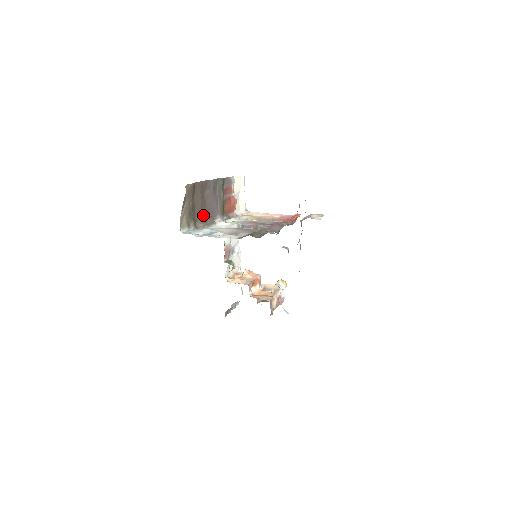
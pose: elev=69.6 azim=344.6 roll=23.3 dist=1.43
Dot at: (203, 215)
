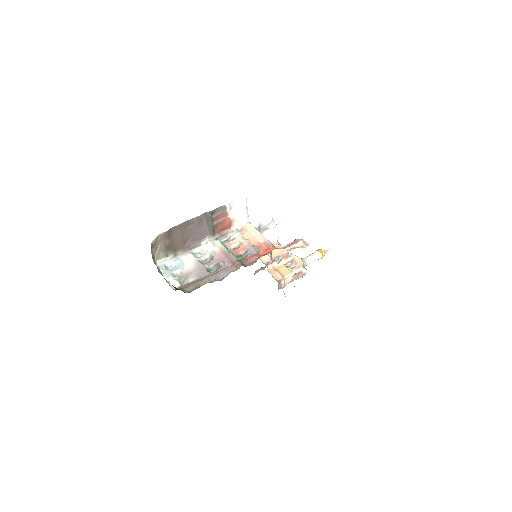
Dot at: (186, 243)
